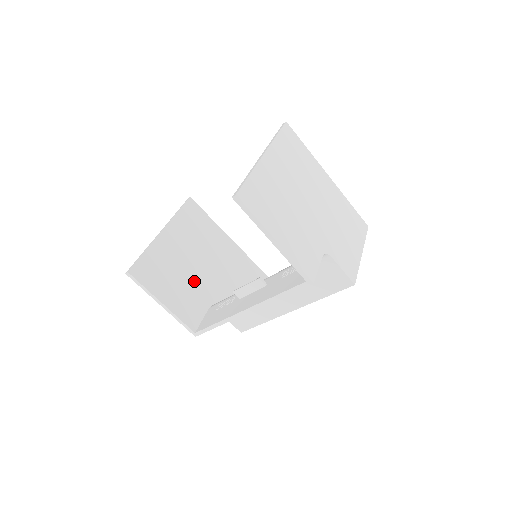
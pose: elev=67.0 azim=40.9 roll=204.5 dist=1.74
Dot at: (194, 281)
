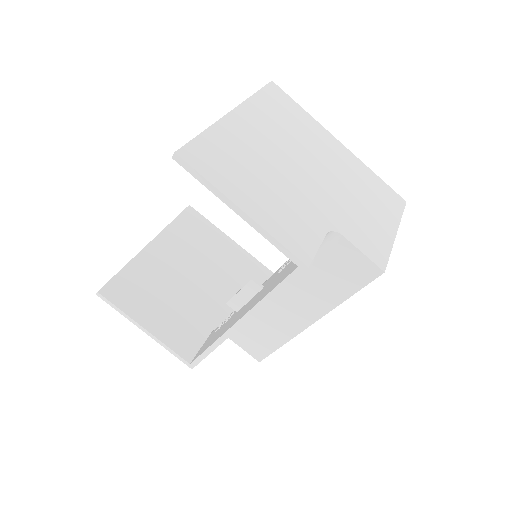
Dot at: (191, 300)
